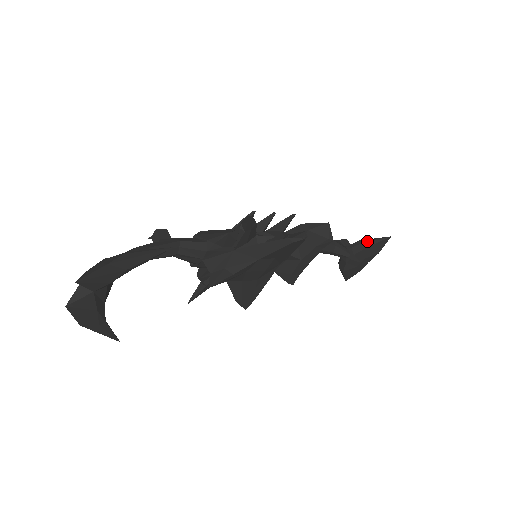
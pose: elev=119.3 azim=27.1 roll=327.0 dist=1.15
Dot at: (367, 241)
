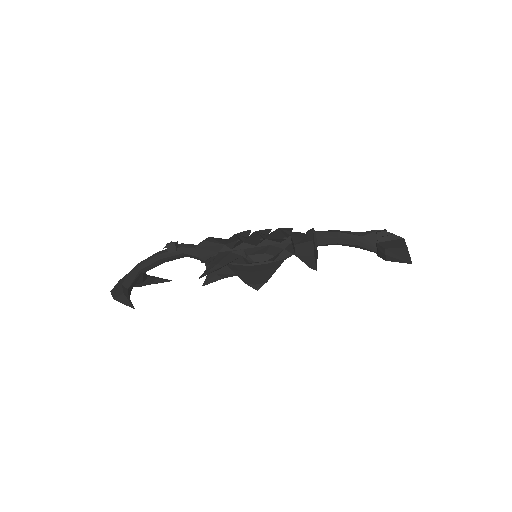
Dot at: (388, 255)
